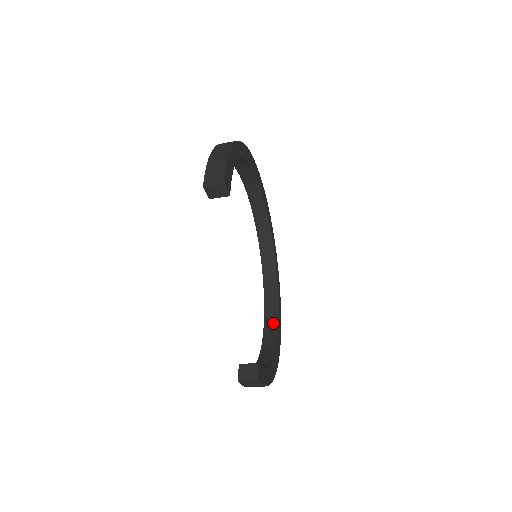
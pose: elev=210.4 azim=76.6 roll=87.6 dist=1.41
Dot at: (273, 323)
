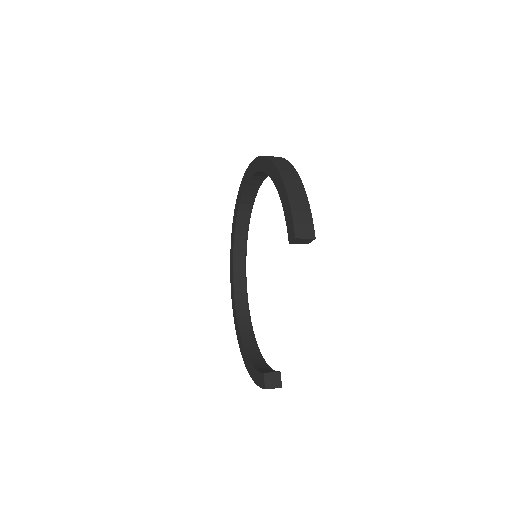
Dot at: (243, 305)
